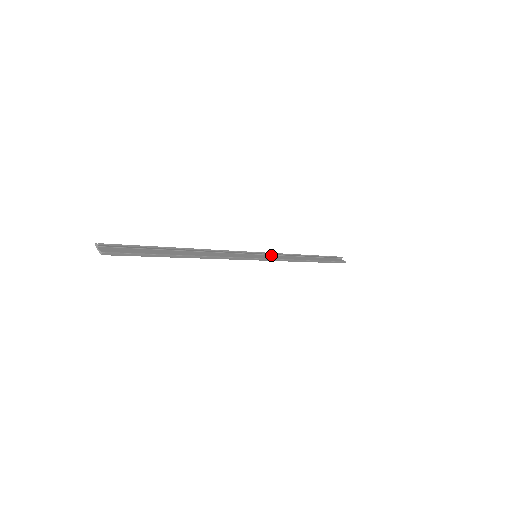
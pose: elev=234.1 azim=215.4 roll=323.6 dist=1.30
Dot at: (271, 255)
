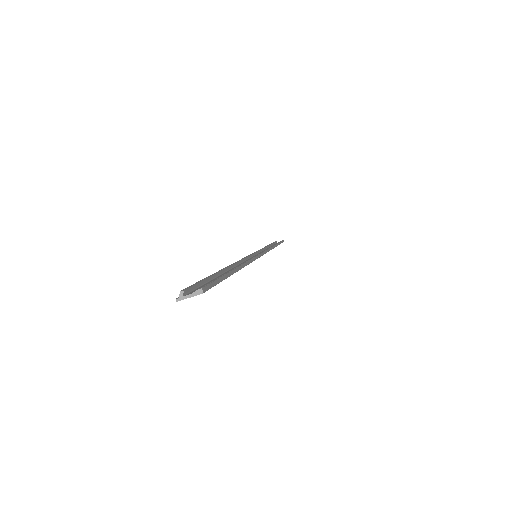
Dot at: occluded
